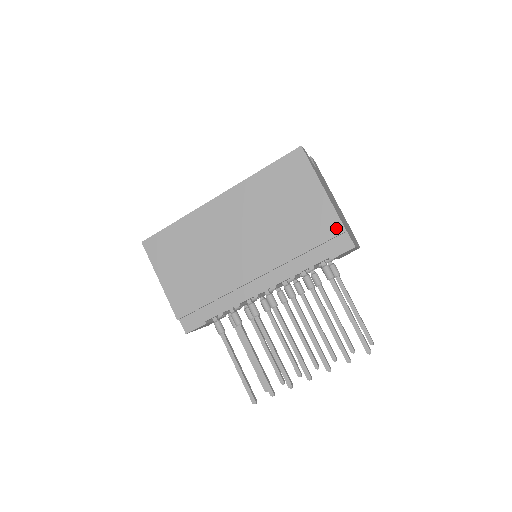
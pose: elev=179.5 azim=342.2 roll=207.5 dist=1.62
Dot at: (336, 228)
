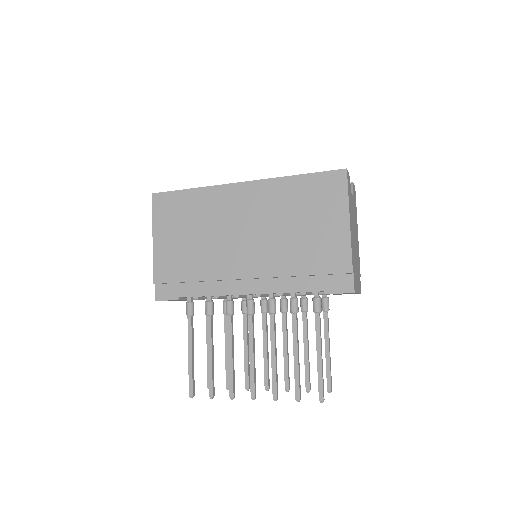
Dot at: (344, 265)
